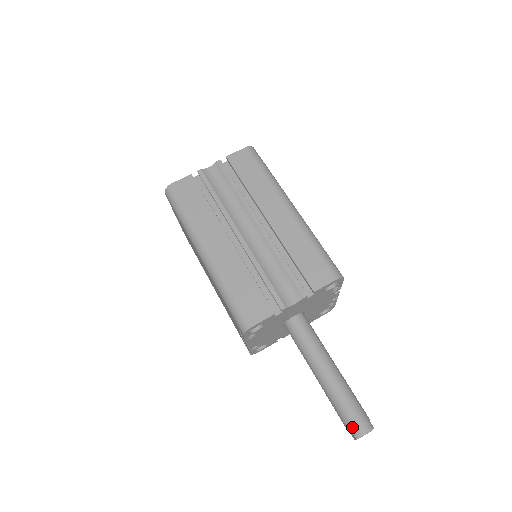
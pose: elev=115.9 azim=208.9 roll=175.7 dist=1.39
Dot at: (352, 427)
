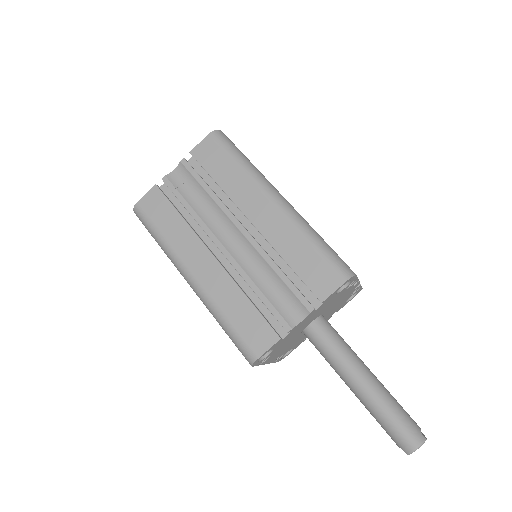
Dot at: (400, 443)
